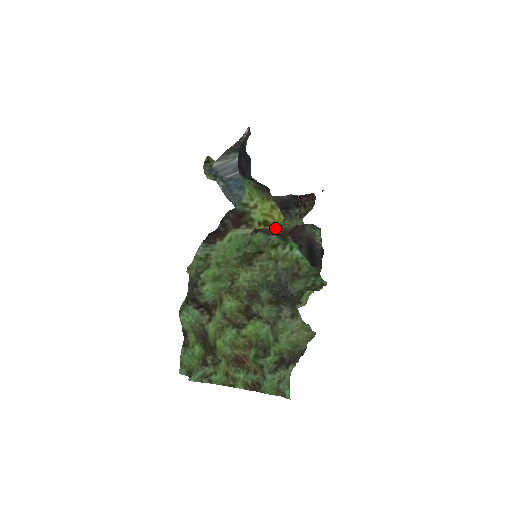
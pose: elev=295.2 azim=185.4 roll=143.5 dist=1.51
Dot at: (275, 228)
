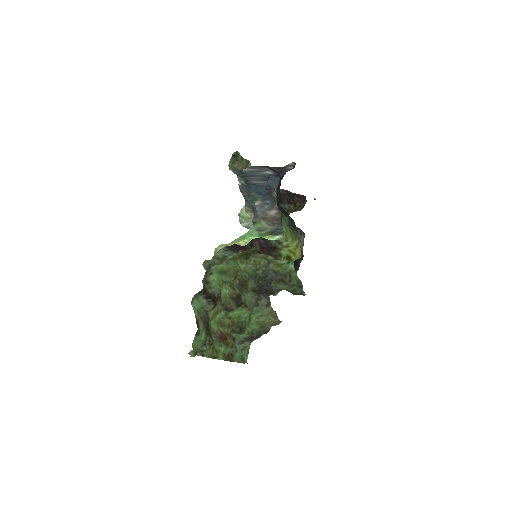
Dot at: occluded
